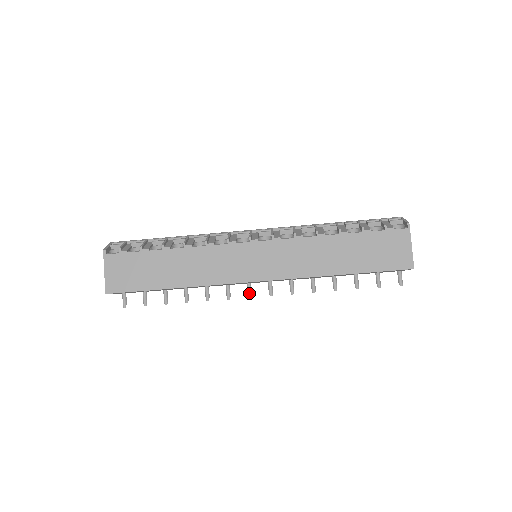
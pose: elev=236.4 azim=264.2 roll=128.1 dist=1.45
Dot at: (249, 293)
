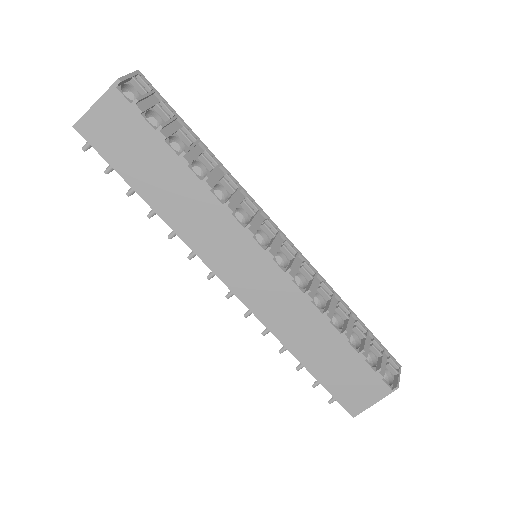
Dot at: (212, 275)
